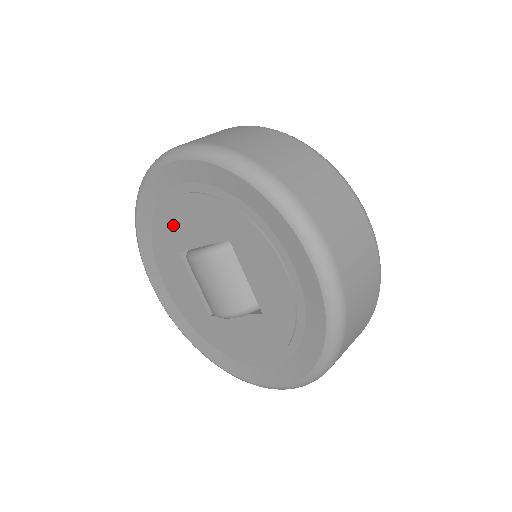
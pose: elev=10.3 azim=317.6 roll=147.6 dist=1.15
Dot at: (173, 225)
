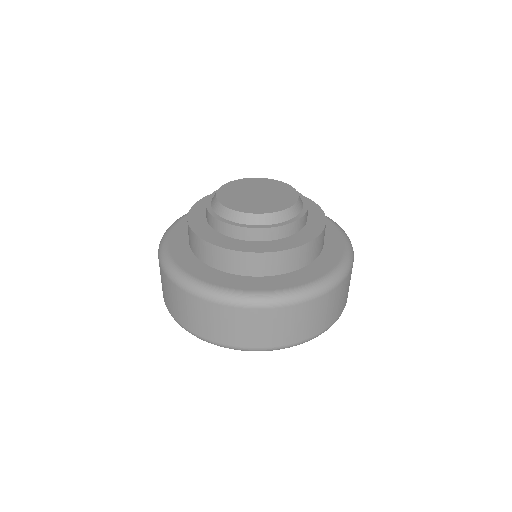
Dot at: occluded
